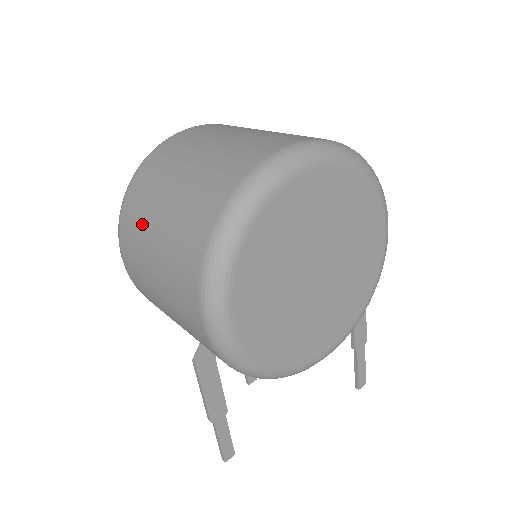
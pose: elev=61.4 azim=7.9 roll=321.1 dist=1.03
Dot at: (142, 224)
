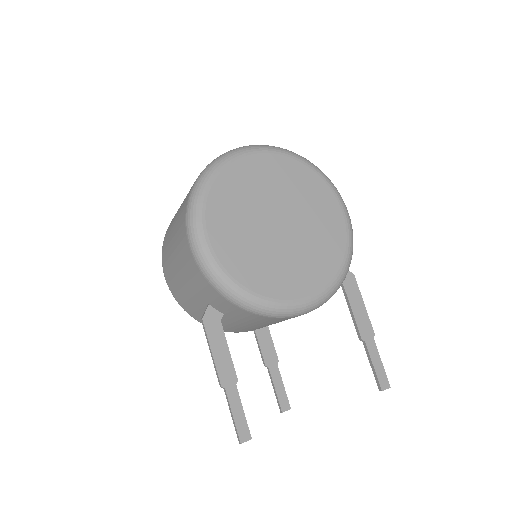
Dot at: (170, 229)
